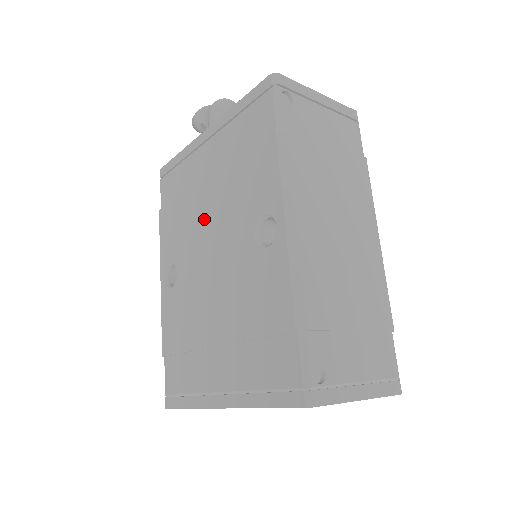
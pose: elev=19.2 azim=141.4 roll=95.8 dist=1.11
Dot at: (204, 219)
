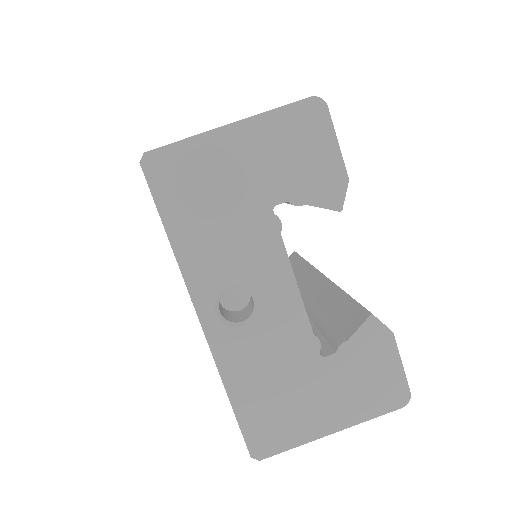
Dot at: occluded
